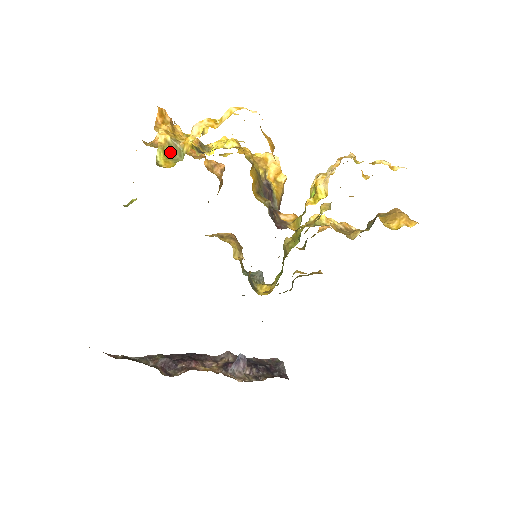
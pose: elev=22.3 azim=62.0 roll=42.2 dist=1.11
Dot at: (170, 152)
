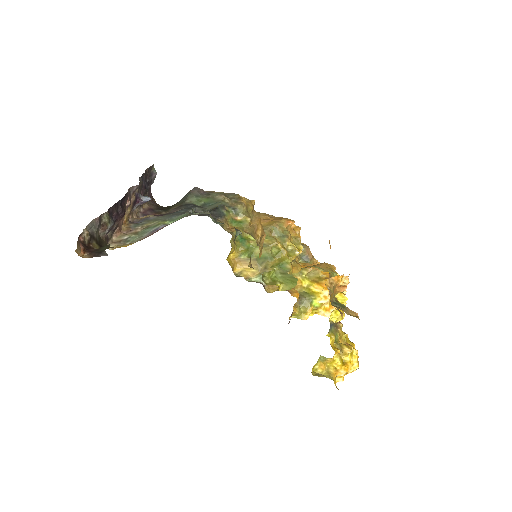
Dot at: occluded
